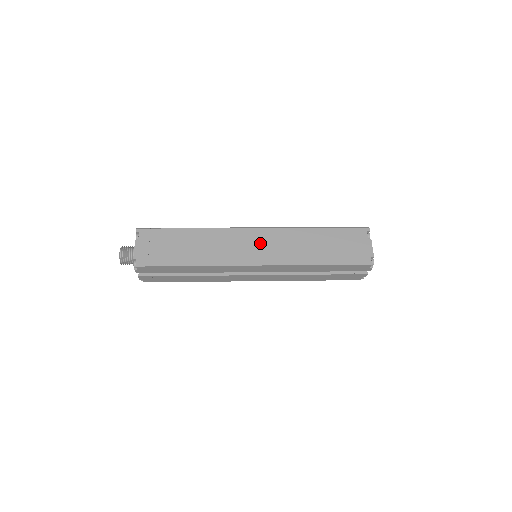
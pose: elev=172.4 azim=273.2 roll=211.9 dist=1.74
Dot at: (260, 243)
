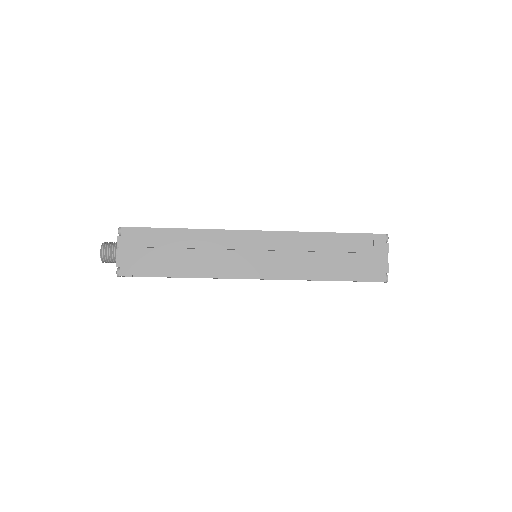
Dot at: occluded
